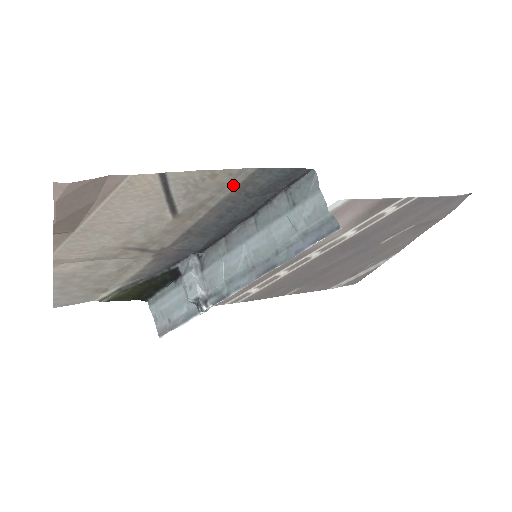
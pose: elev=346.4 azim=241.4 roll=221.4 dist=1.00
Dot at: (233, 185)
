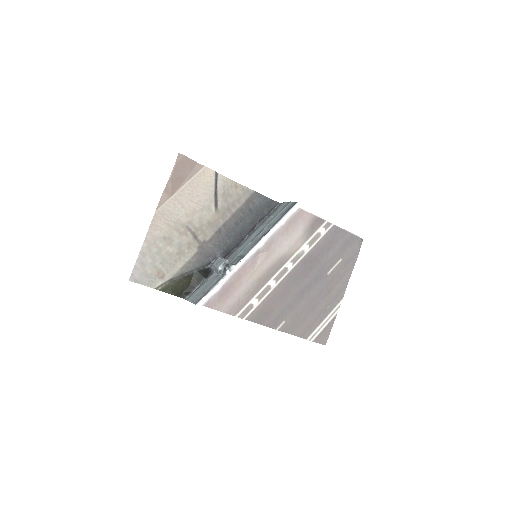
Dot at: (244, 199)
